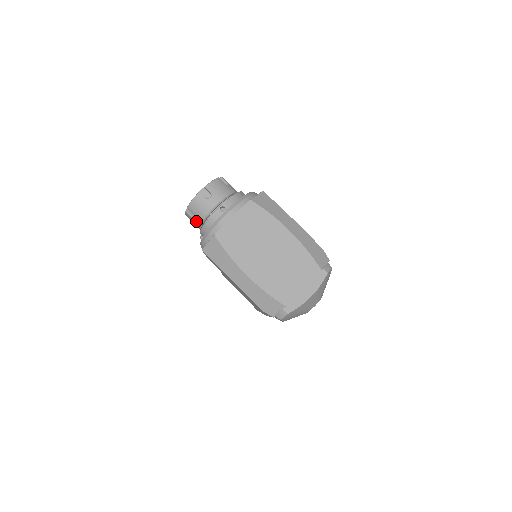
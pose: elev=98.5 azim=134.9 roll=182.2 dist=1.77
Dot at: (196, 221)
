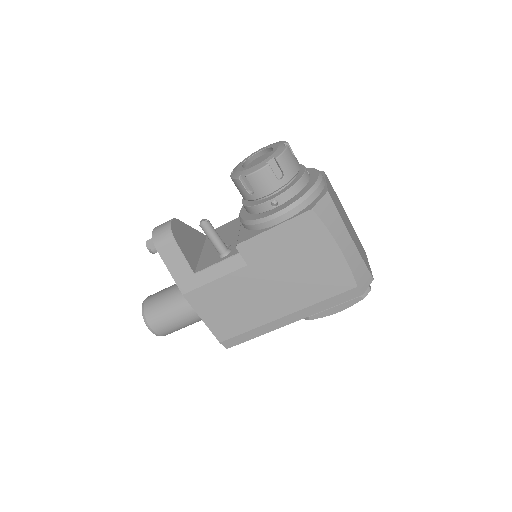
Dot at: (279, 180)
